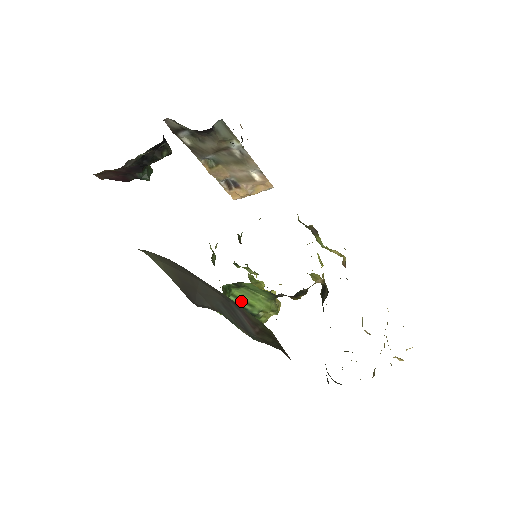
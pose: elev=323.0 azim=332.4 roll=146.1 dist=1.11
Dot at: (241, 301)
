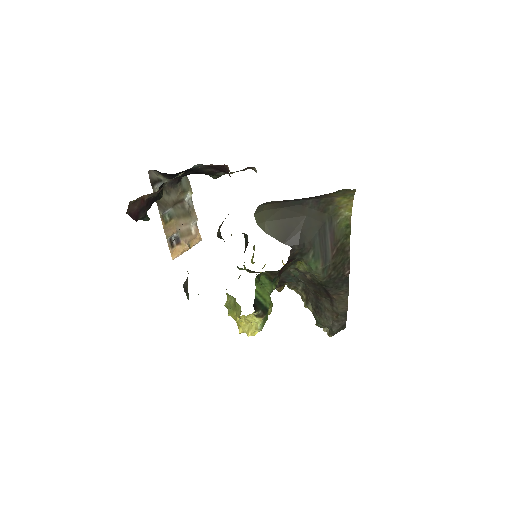
Dot at: (260, 297)
